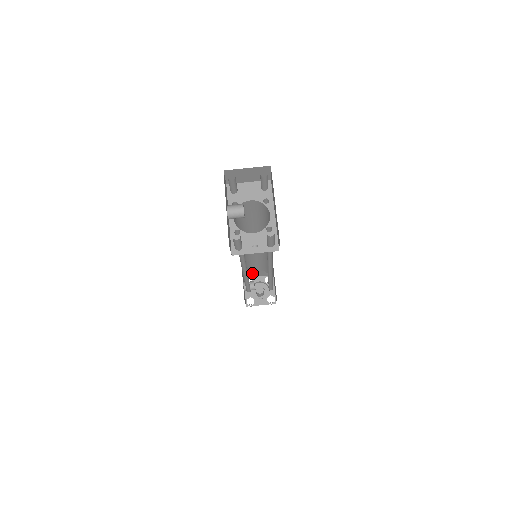
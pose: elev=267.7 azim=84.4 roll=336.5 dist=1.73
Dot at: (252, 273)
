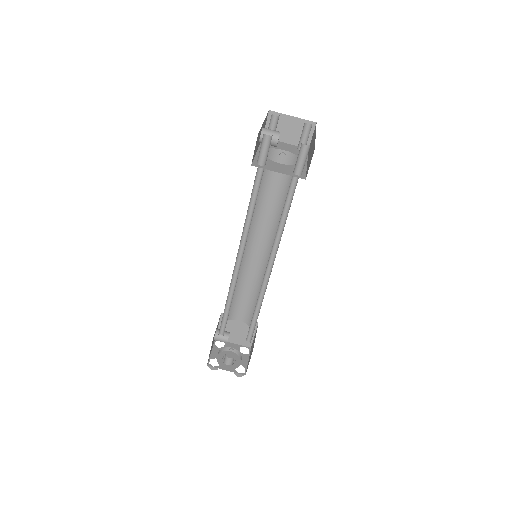
Dot at: (229, 331)
